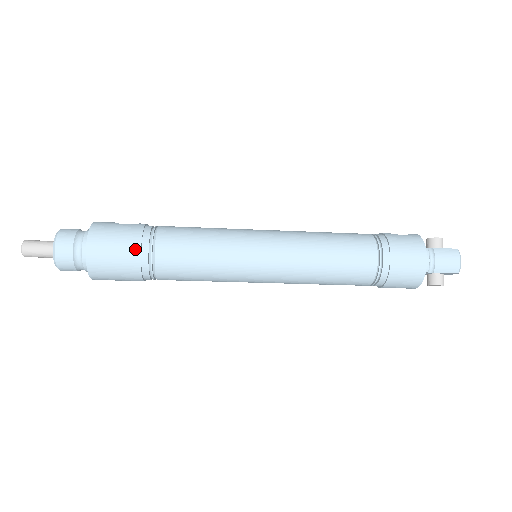
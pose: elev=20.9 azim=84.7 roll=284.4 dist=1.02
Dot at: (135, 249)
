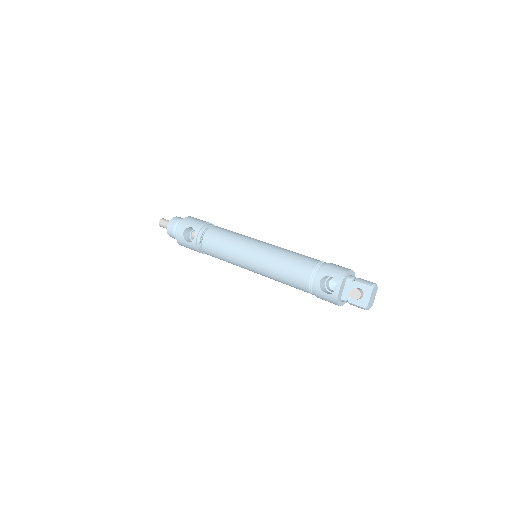
Dot at: occluded
